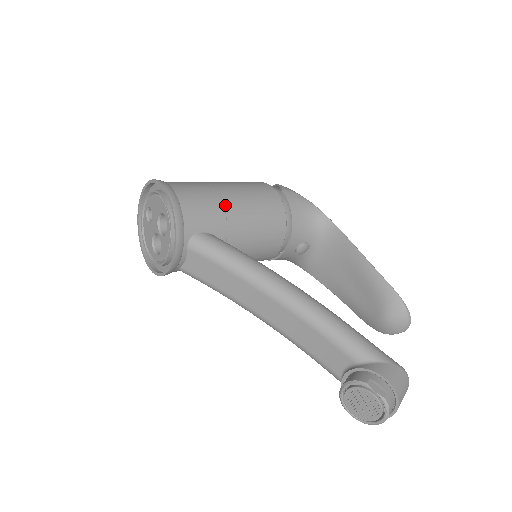
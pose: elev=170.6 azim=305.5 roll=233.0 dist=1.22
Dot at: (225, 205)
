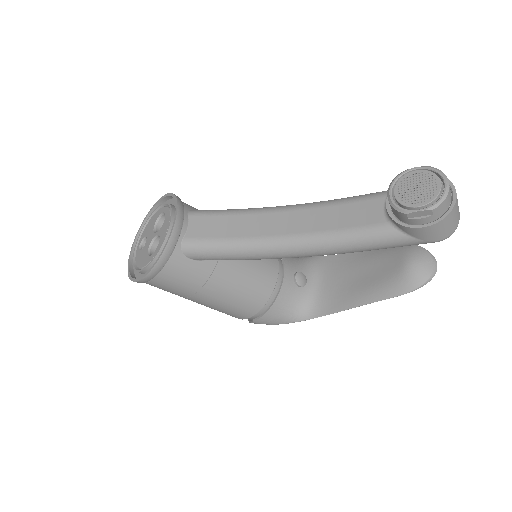
Dot at: occluded
